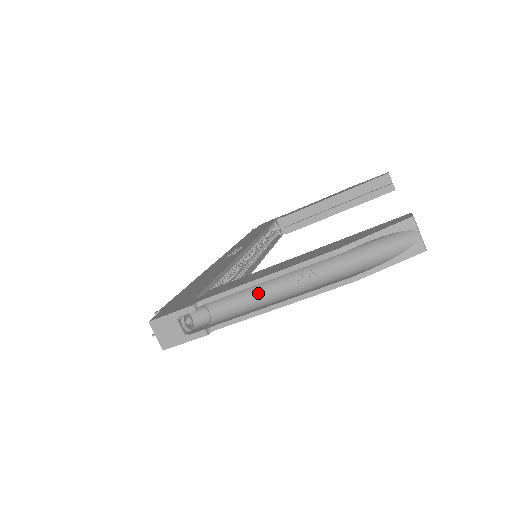
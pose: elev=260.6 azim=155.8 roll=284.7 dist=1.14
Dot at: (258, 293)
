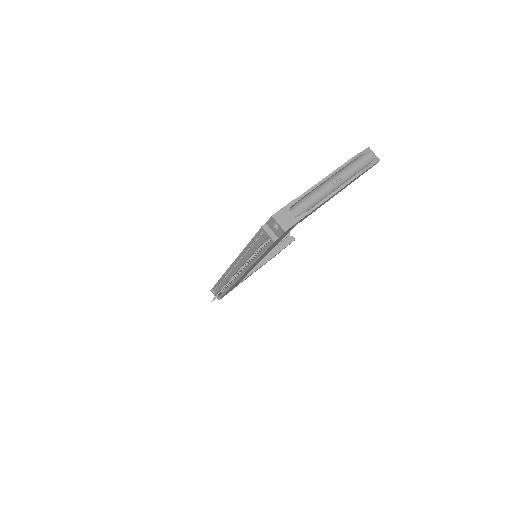
Dot at: (319, 195)
